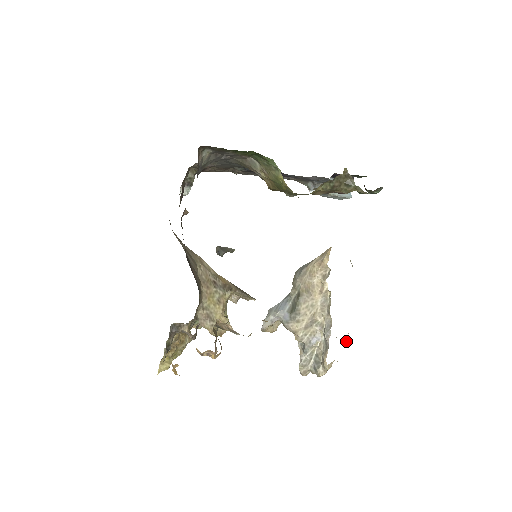
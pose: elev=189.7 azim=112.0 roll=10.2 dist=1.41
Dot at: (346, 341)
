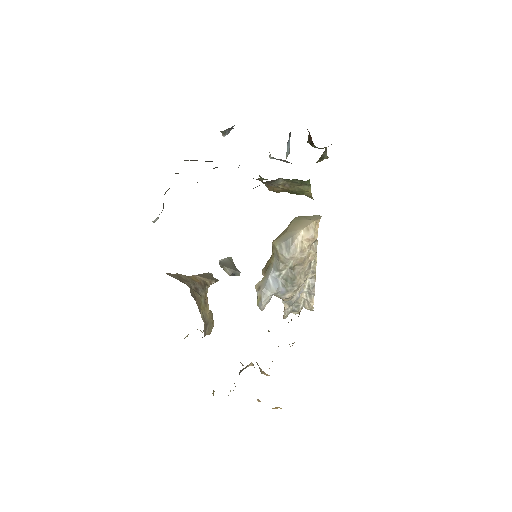
Dot at: occluded
